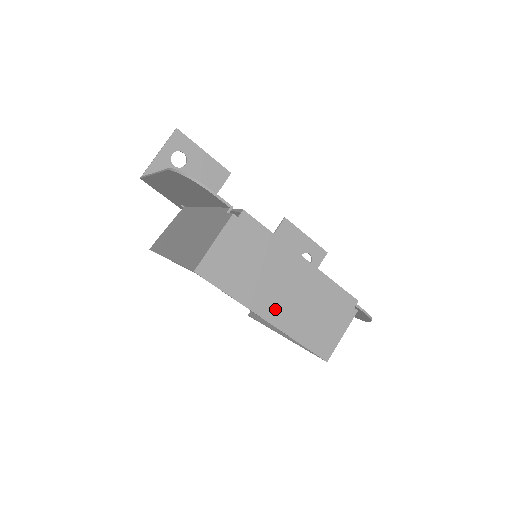
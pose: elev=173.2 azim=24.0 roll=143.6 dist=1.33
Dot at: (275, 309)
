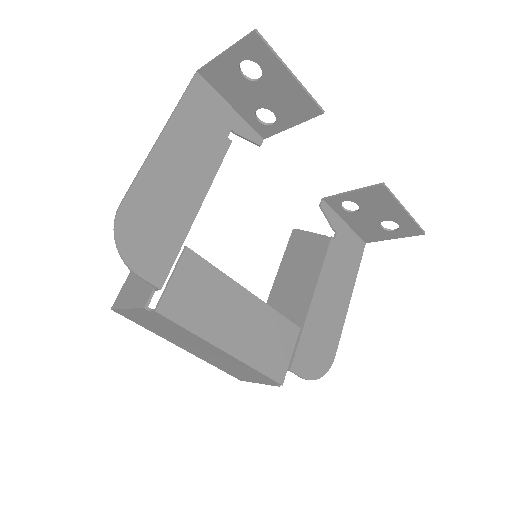
Dot at: (191, 350)
